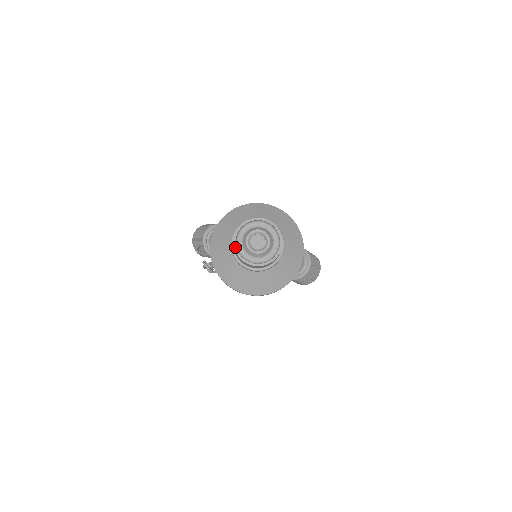
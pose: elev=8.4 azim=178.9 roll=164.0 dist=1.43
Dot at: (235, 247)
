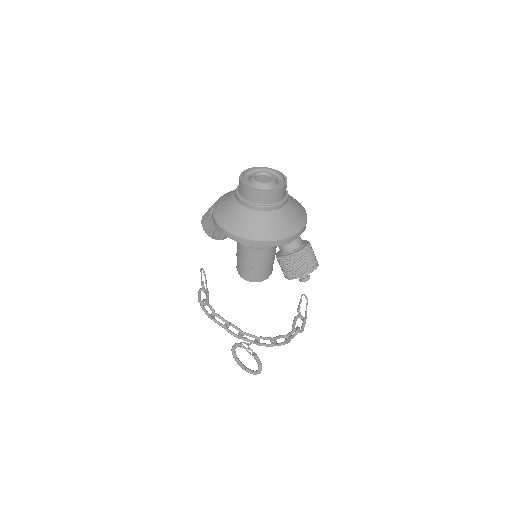
Dot at: (241, 175)
